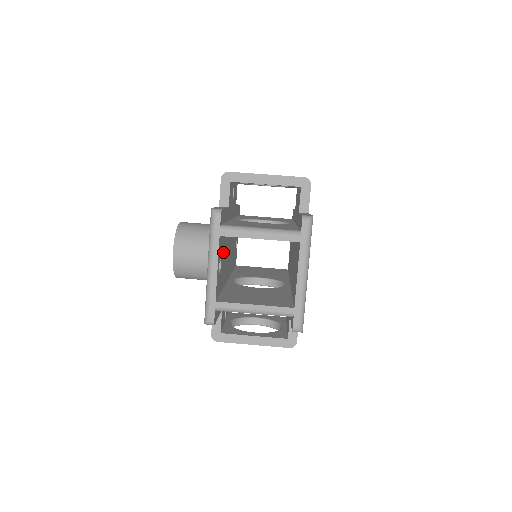
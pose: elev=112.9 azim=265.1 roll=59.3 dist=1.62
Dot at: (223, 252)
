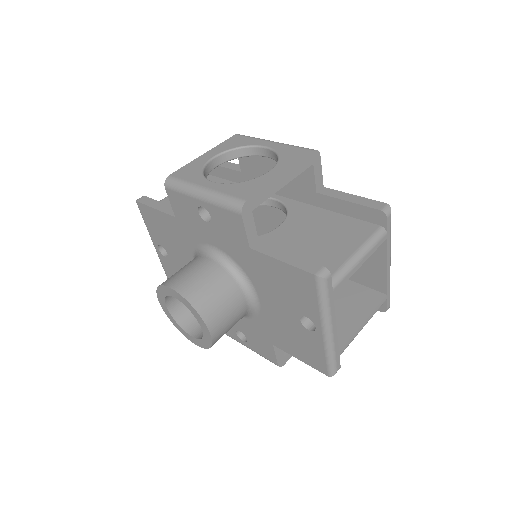
Dot at: occluded
